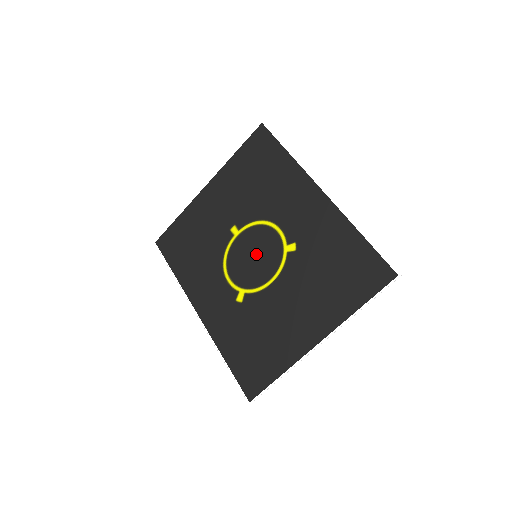
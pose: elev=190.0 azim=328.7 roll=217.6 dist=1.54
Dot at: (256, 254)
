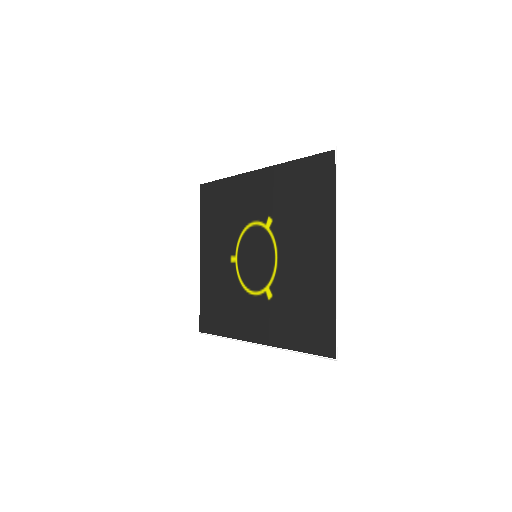
Dot at: (255, 255)
